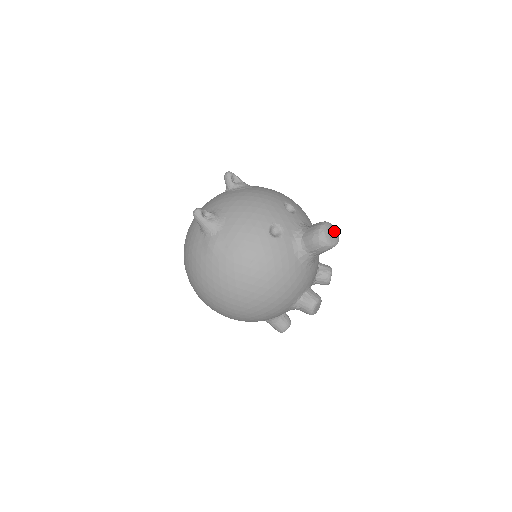
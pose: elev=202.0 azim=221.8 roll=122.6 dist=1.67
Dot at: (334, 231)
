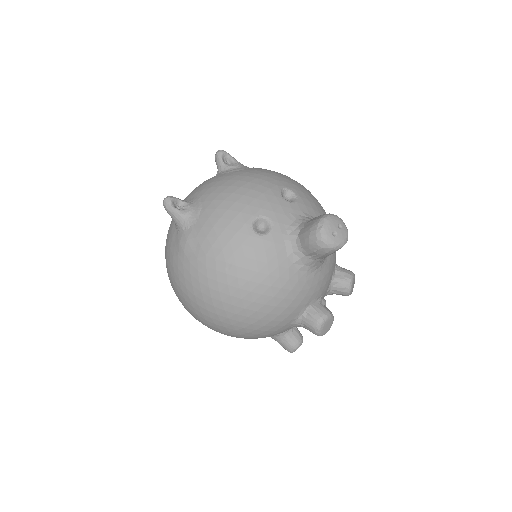
Dot at: (341, 227)
